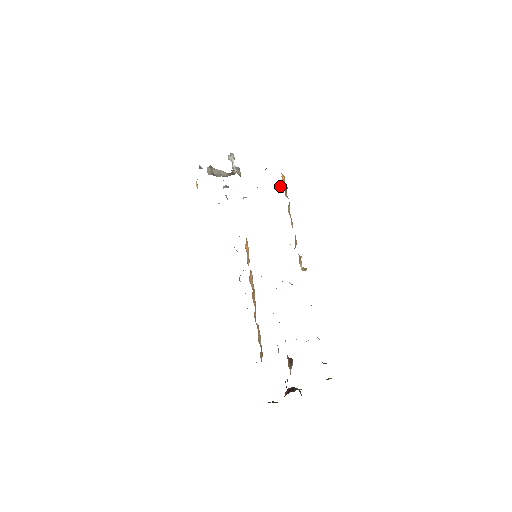
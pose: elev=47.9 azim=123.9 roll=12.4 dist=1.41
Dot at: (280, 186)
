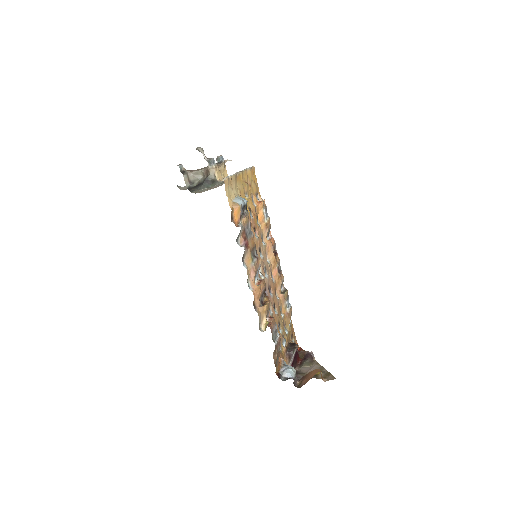
Dot at: (243, 206)
